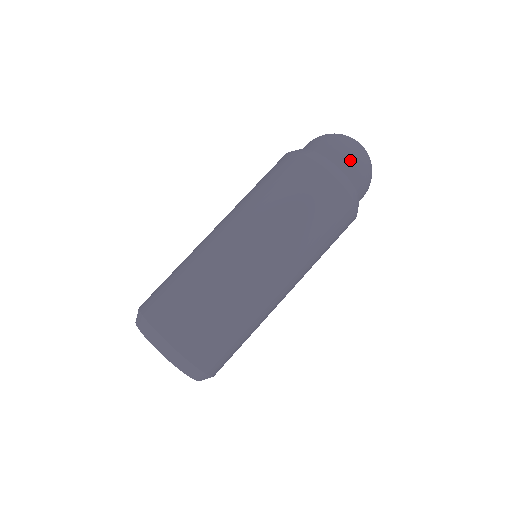
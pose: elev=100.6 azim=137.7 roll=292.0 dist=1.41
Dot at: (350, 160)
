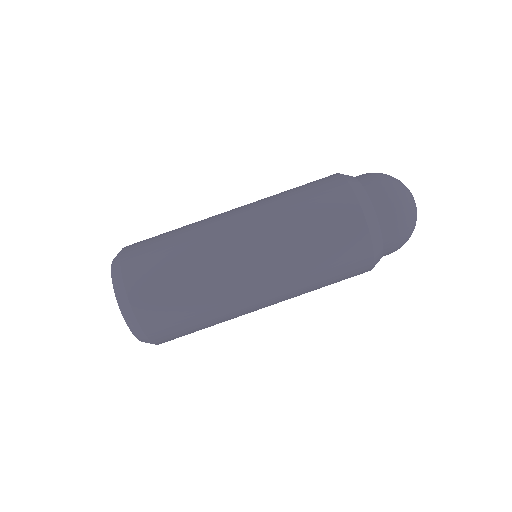
Dot at: (396, 249)
